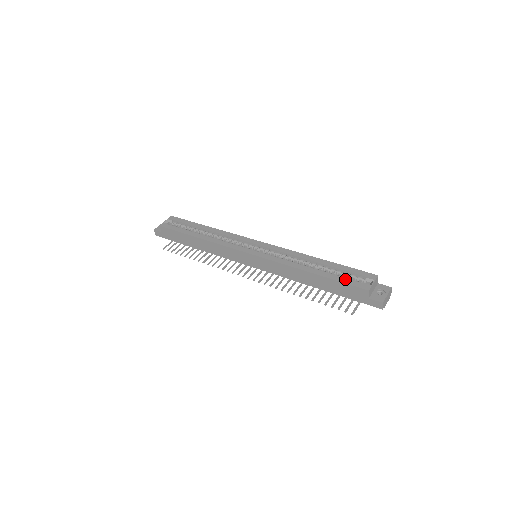
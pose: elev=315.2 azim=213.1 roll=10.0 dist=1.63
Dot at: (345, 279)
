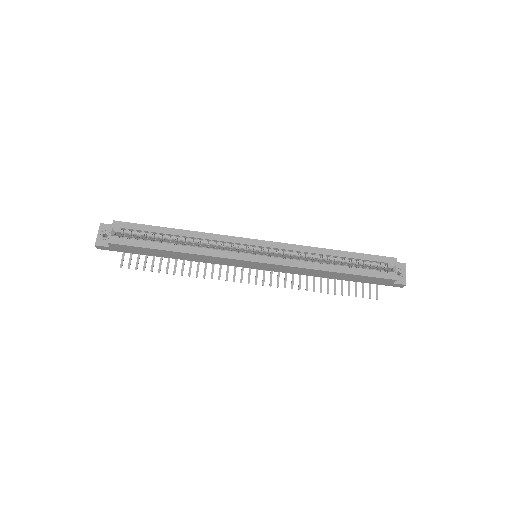
Dot at: (371, 272)
